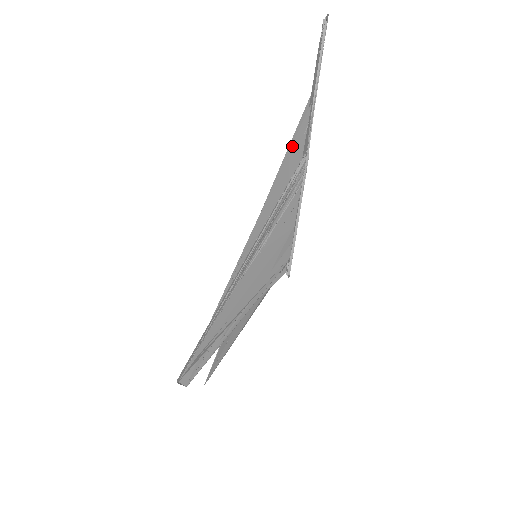
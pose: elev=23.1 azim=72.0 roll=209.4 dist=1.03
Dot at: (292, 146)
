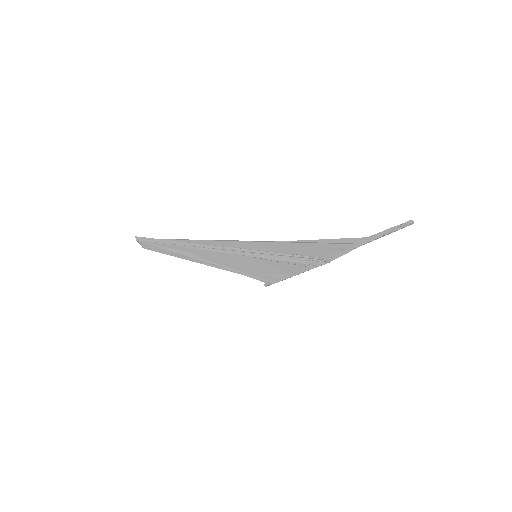
Dot at: (329, 244)
